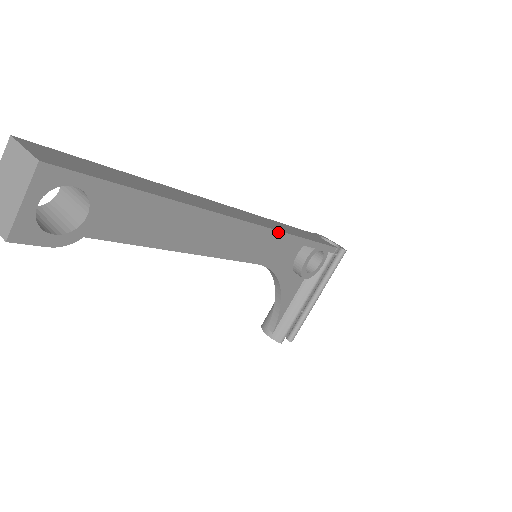
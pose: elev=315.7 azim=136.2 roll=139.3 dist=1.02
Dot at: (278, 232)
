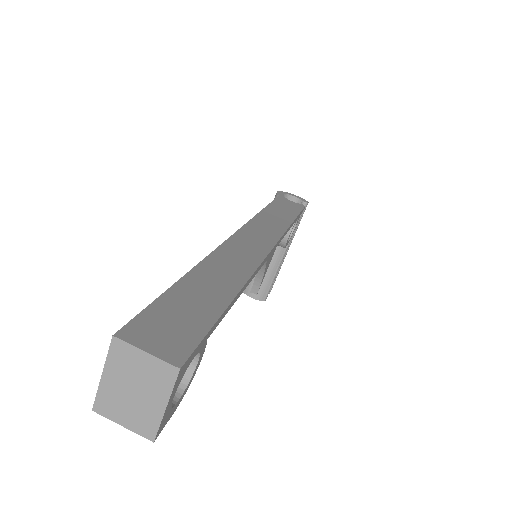
Dot at: (282, 236)
